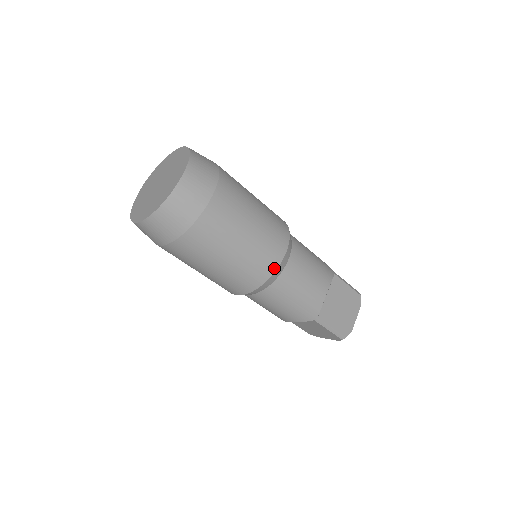
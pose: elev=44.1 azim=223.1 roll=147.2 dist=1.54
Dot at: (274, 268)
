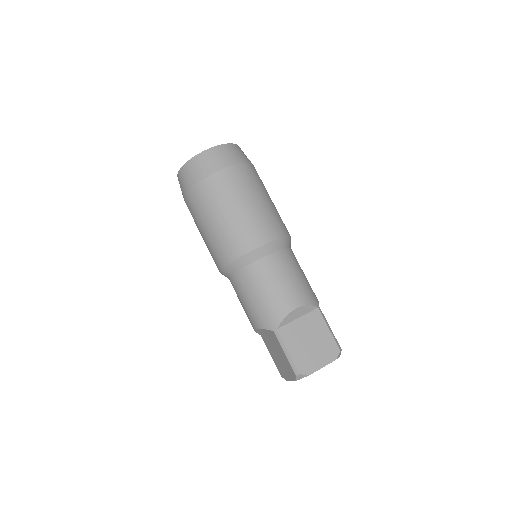
Dot at: occluded
